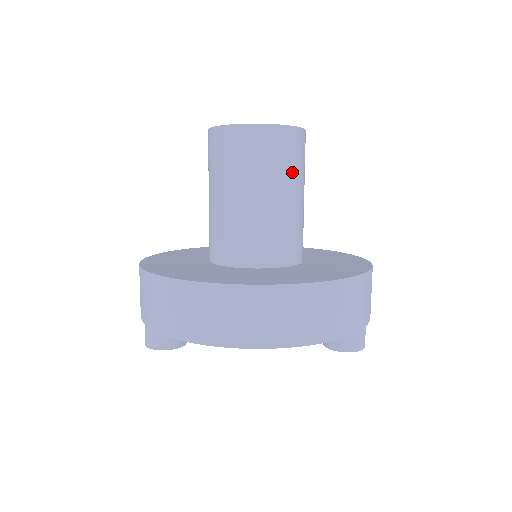
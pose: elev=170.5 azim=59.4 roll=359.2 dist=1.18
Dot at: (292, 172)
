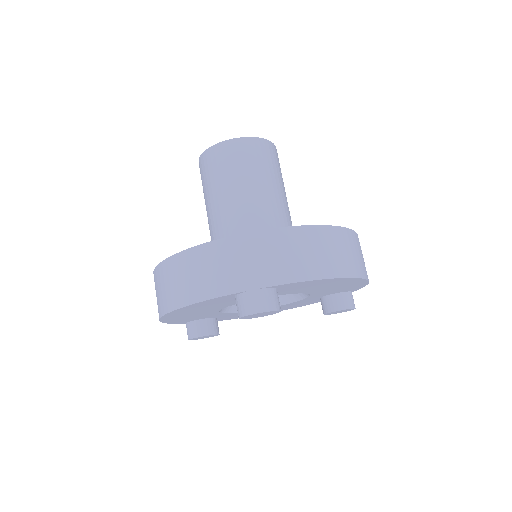
Dot at: occluded
